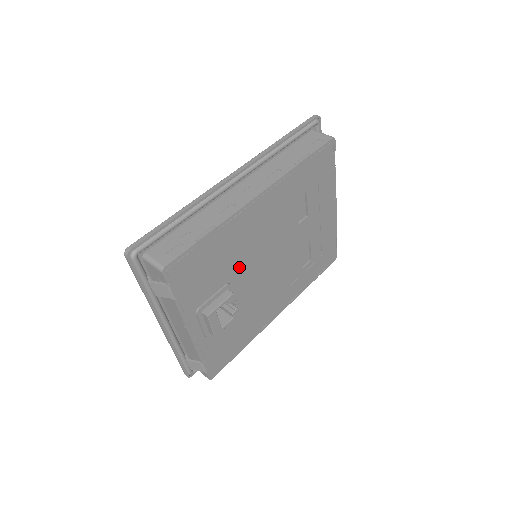
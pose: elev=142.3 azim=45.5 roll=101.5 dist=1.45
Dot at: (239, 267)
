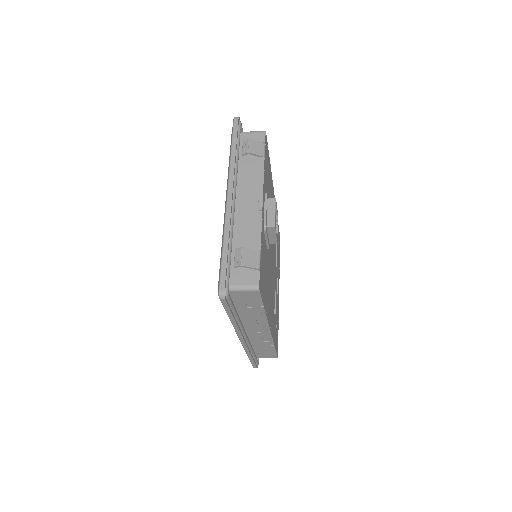
Dot at: occluded
